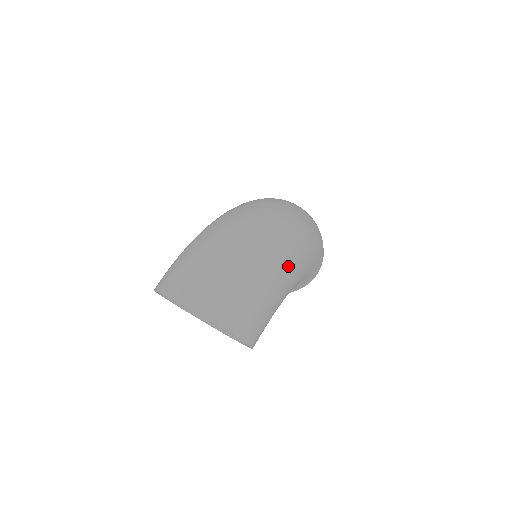
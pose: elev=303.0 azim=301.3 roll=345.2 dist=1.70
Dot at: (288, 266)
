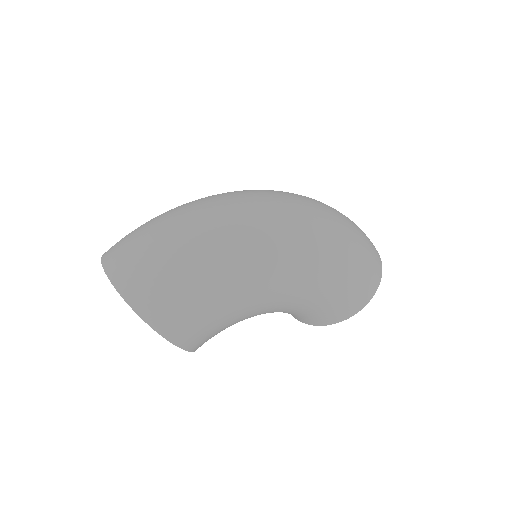
Dot at: (248, 258)
